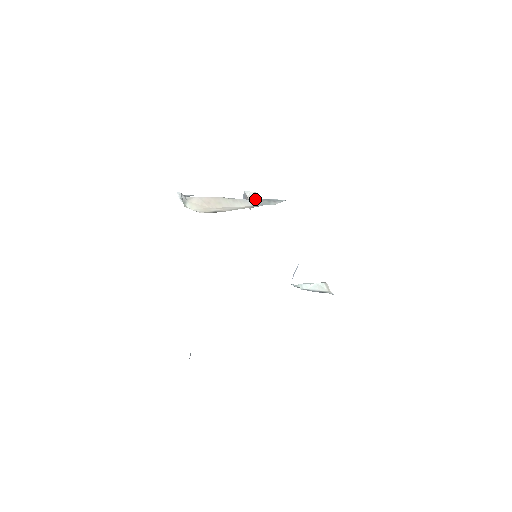
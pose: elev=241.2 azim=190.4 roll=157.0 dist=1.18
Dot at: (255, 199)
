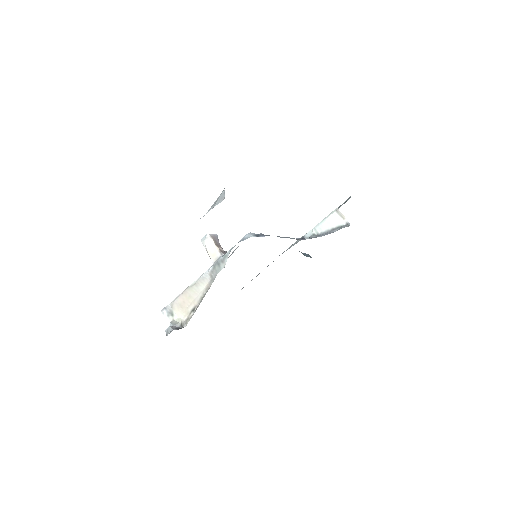
Dot at: (211, 255)
